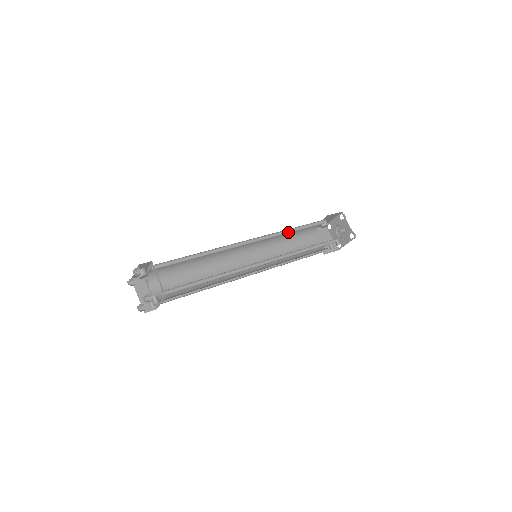
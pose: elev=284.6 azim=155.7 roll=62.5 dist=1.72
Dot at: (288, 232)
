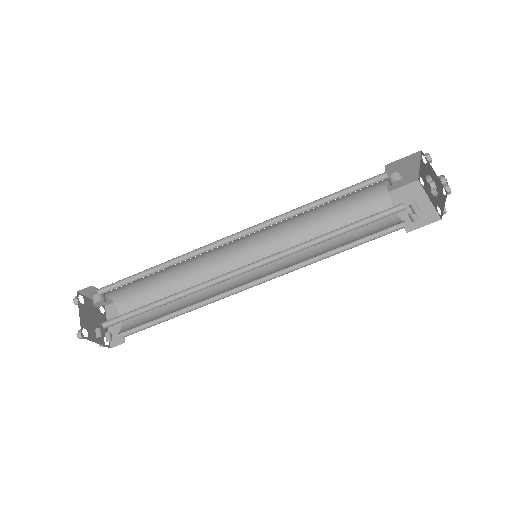
Dot at: (307, 209)
